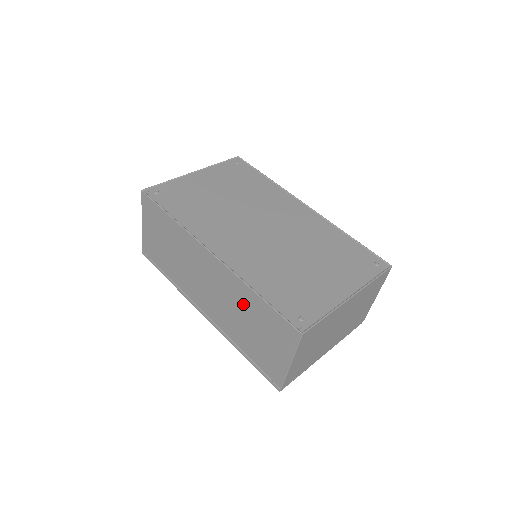
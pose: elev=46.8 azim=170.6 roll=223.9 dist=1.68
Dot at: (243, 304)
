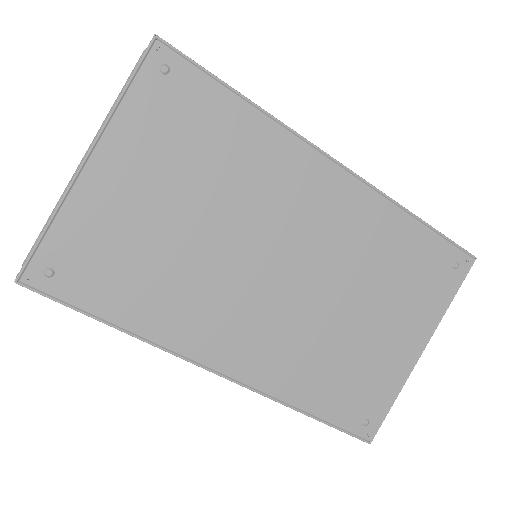
Dot at: occluded
